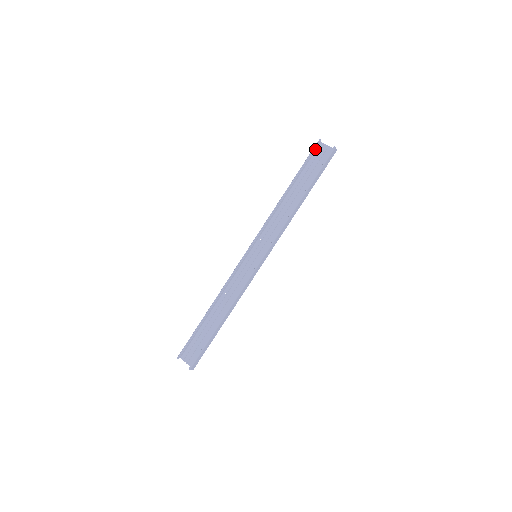
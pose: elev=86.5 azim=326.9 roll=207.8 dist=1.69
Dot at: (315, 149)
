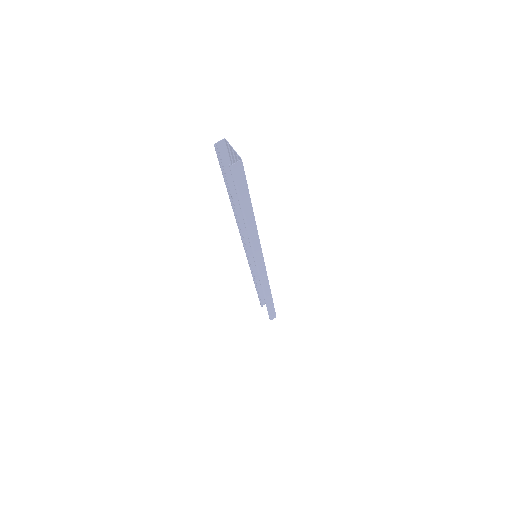
Dot at: (224, 150)
